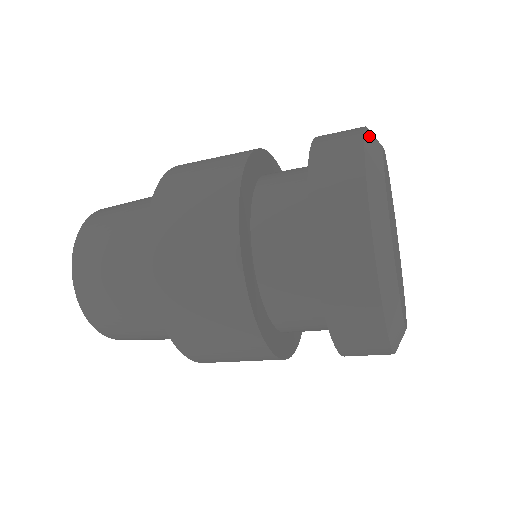
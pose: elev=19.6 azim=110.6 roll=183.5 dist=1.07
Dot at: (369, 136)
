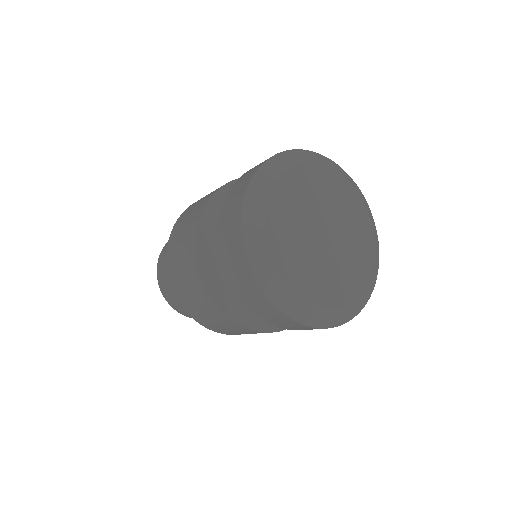
Dot at: (289, 154)
